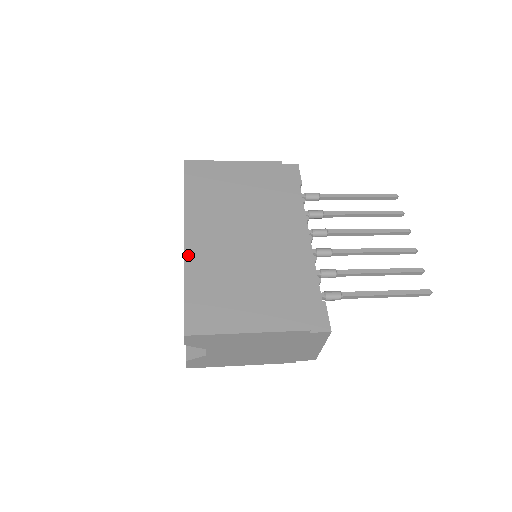
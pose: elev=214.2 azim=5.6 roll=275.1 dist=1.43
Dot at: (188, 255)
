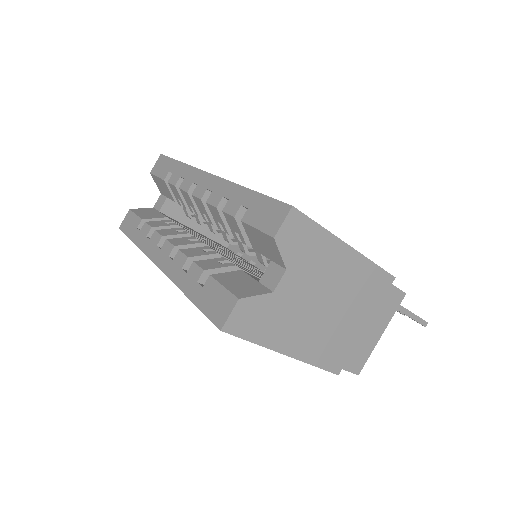
Dot at: occluded
